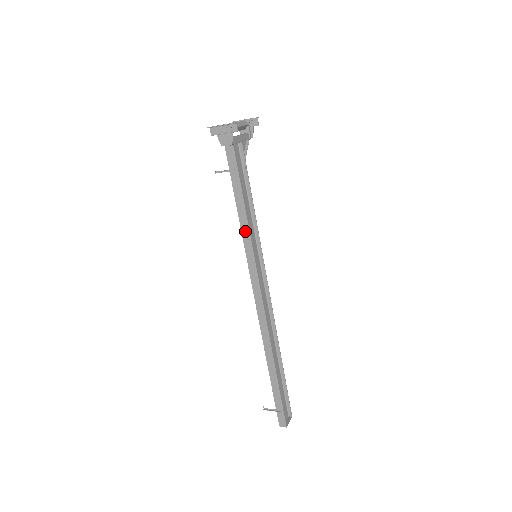
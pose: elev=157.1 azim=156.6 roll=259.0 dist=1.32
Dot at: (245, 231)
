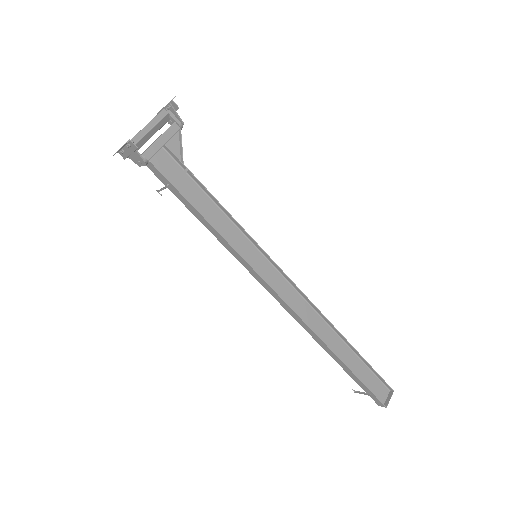
Dot at: (222, 241)
